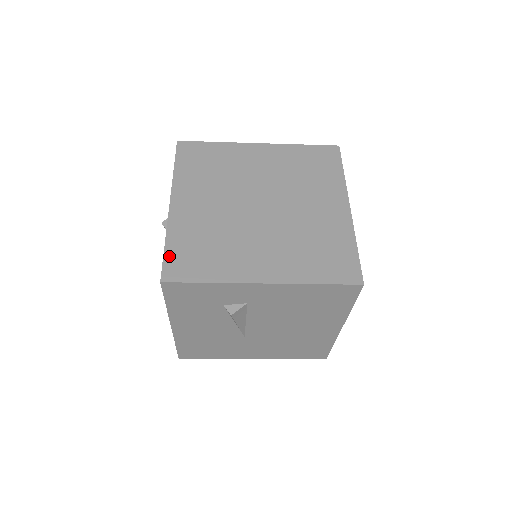
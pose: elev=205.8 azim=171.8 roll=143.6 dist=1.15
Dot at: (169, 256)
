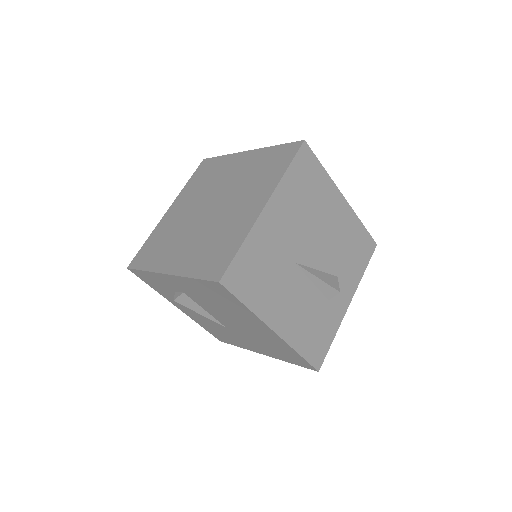
Dot at: (142, 250)
